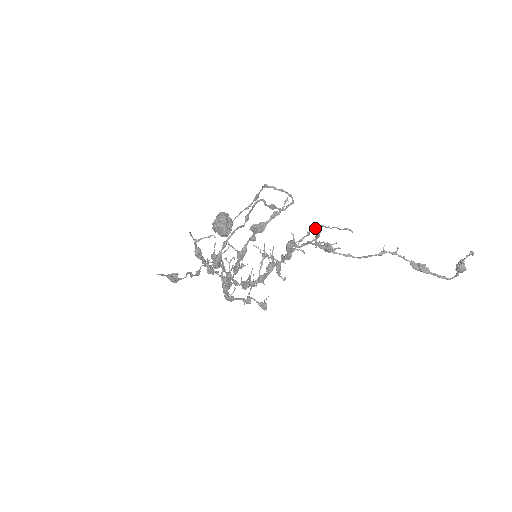
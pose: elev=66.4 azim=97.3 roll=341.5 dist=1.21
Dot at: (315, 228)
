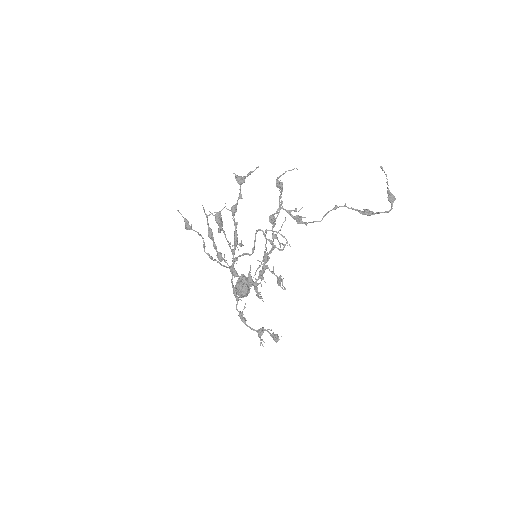
Dot at: (278, 182)
